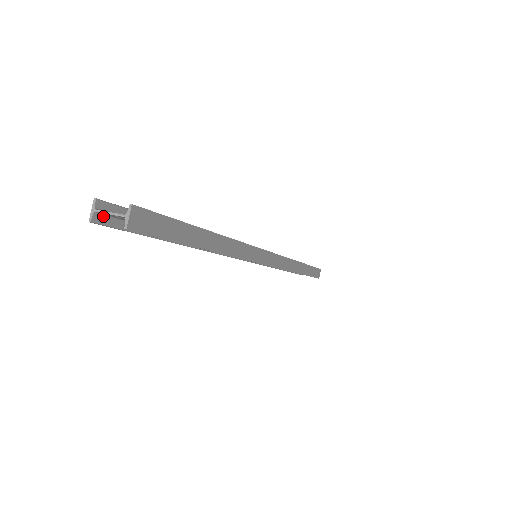
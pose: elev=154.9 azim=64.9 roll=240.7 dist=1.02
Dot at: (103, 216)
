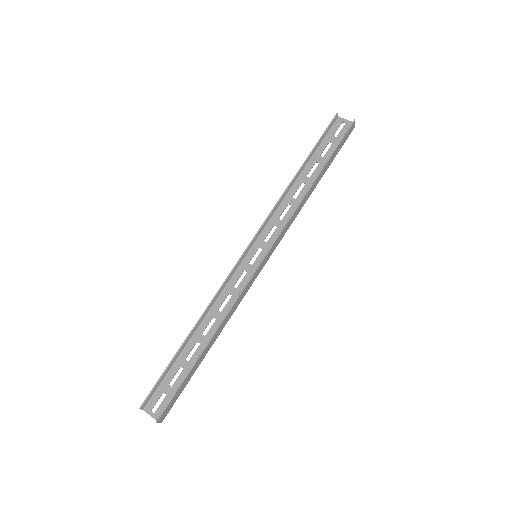
Dot at: (148, 404)
